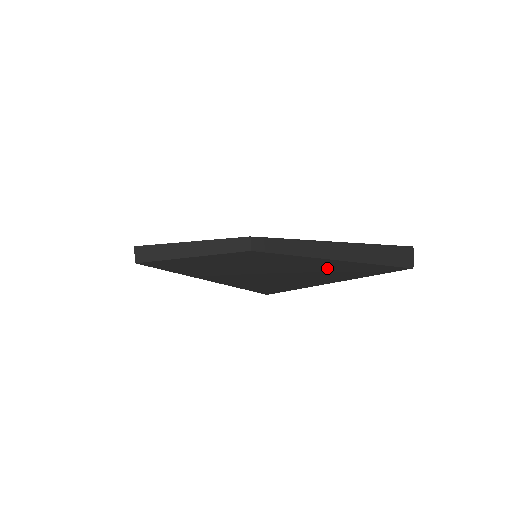
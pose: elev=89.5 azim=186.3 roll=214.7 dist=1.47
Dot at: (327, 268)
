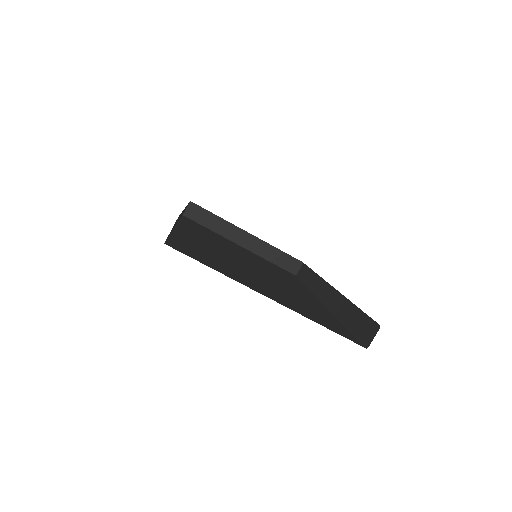
Dot at: (293, 297)
